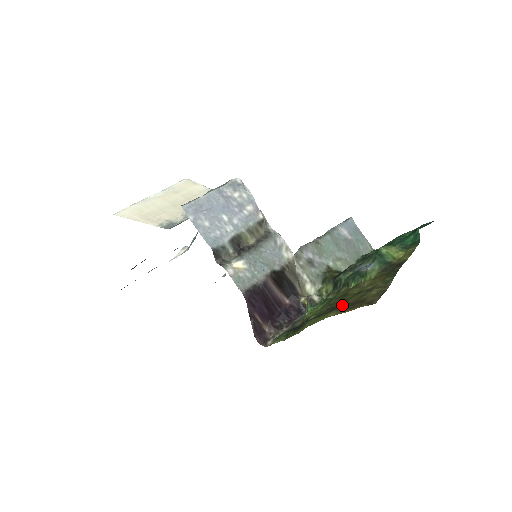
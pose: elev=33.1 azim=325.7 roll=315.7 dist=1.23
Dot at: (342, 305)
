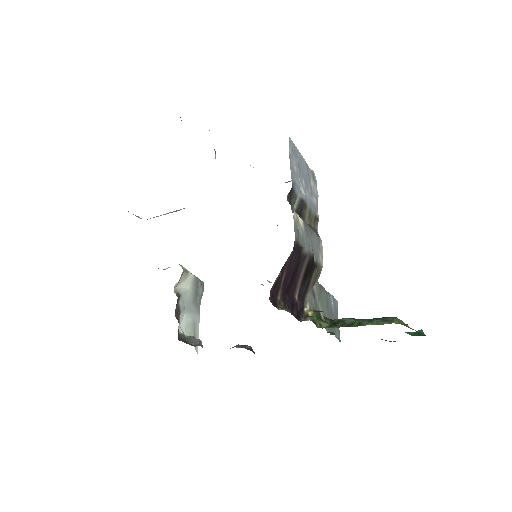
Dot at: occluded
